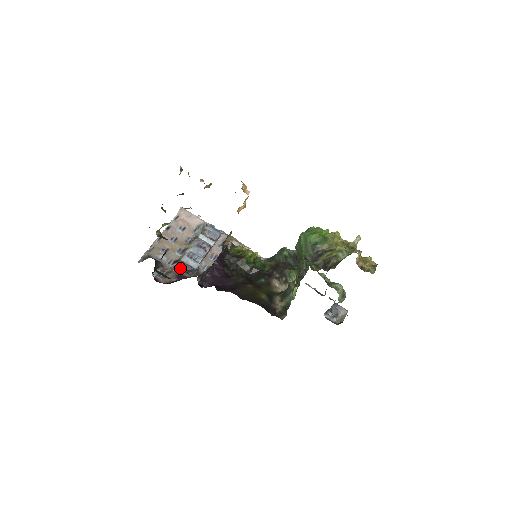
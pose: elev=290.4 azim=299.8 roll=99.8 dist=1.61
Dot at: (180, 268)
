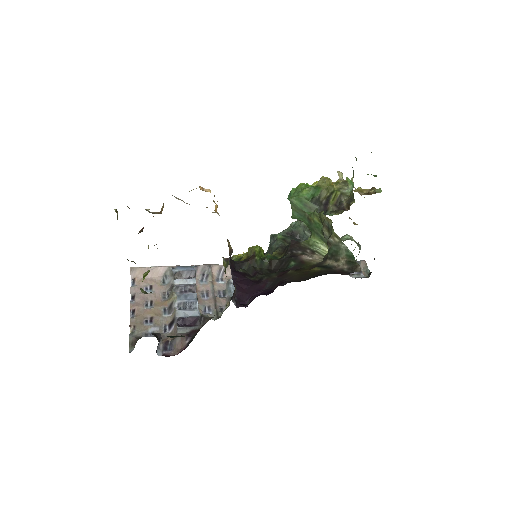
Dot at: (183, 326)
